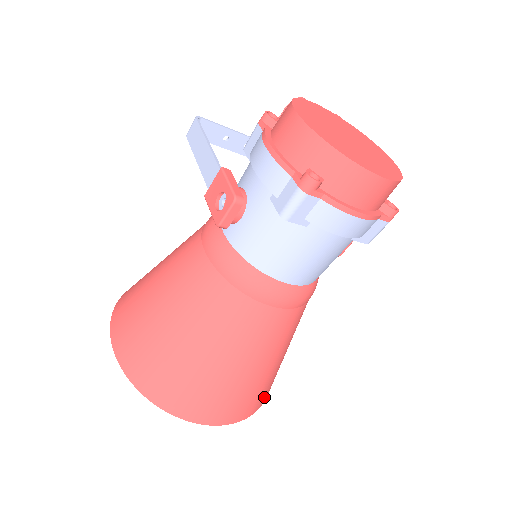
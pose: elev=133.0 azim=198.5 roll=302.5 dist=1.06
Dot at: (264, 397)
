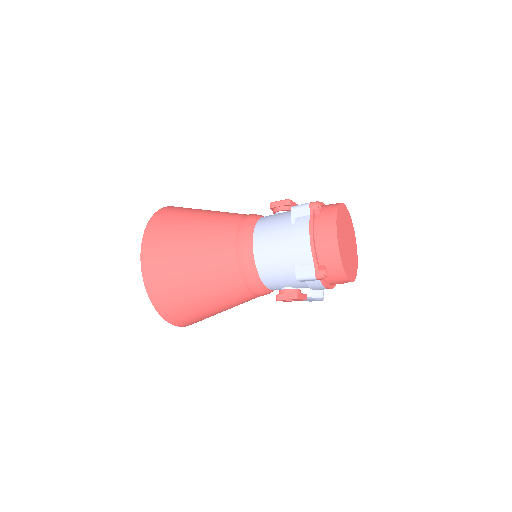
Dot at: (159, 296)
